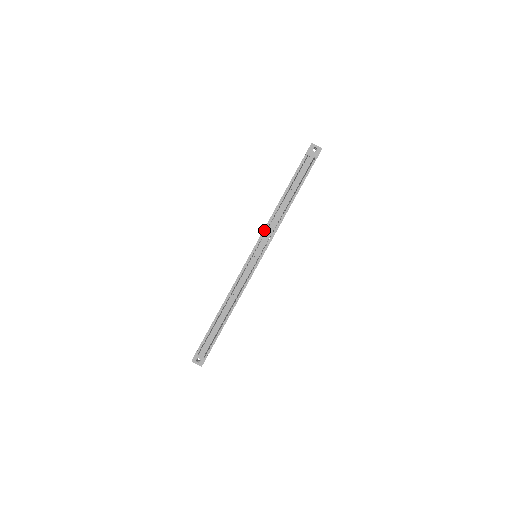
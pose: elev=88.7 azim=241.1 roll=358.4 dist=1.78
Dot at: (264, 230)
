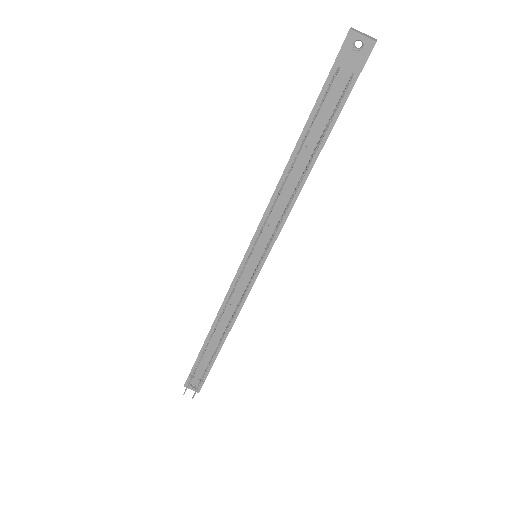
Dot at: (262, 219)
